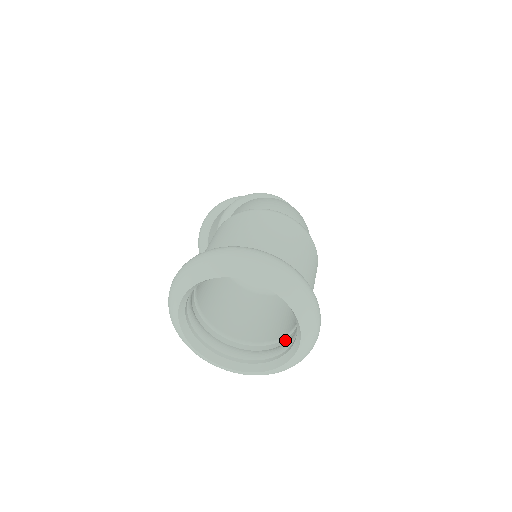
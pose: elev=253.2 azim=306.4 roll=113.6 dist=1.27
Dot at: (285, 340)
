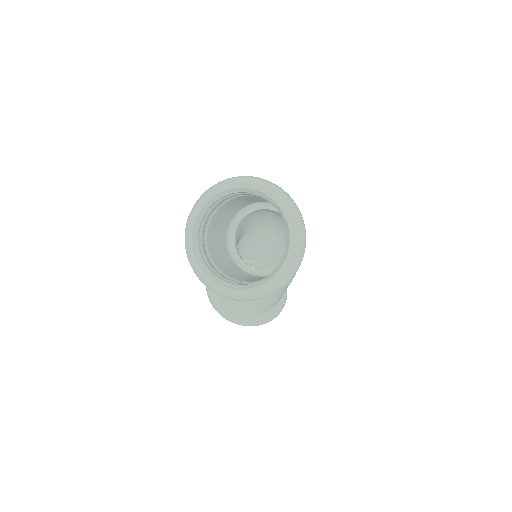
Dot at: occluded
